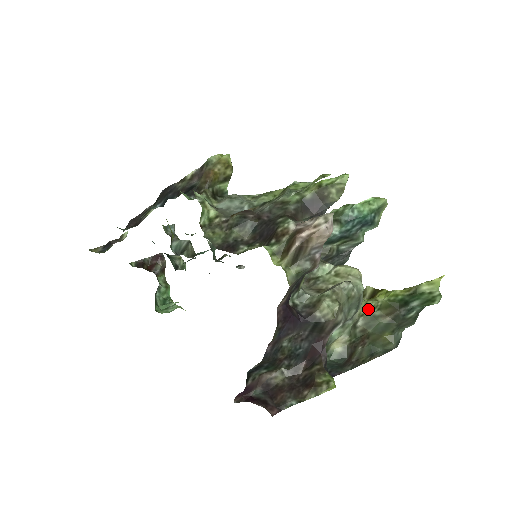
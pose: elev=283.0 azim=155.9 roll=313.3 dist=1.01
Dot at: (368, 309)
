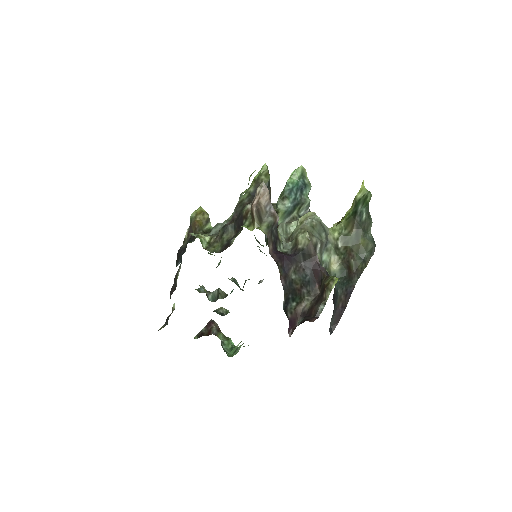
Dot at: (337, 233)
